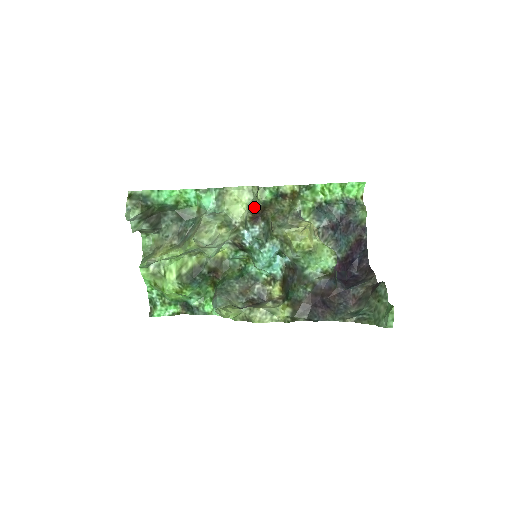
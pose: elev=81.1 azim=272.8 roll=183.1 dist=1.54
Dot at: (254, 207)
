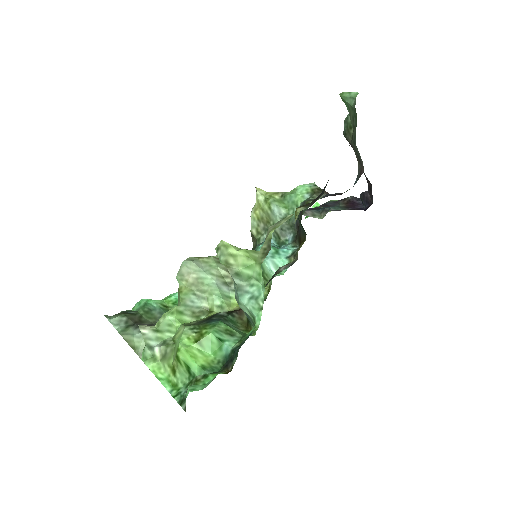
Dot at: occluded
